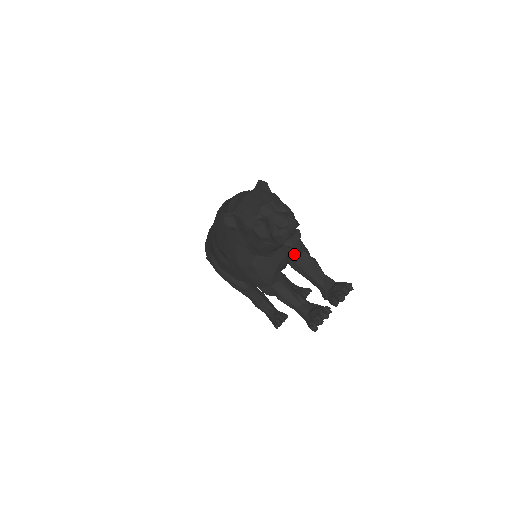
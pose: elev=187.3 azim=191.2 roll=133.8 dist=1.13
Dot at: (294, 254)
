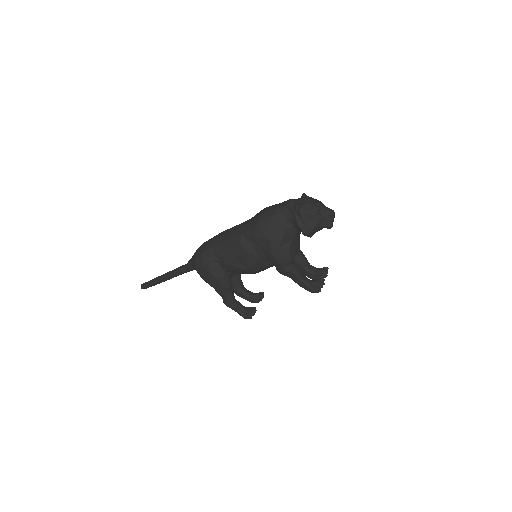
Dot at: (299, 247)
